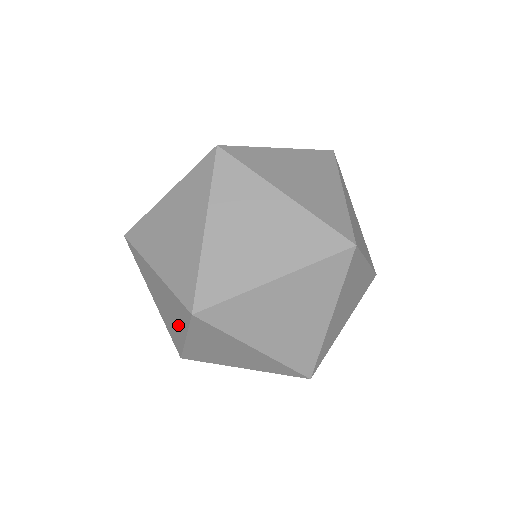
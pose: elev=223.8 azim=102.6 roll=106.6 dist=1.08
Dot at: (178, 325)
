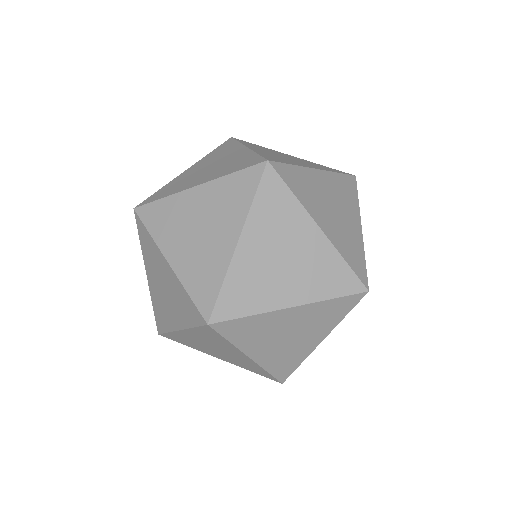
Dot at: (163, 267)
